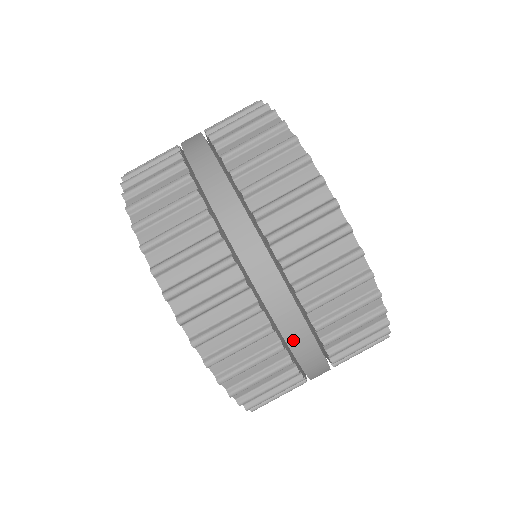
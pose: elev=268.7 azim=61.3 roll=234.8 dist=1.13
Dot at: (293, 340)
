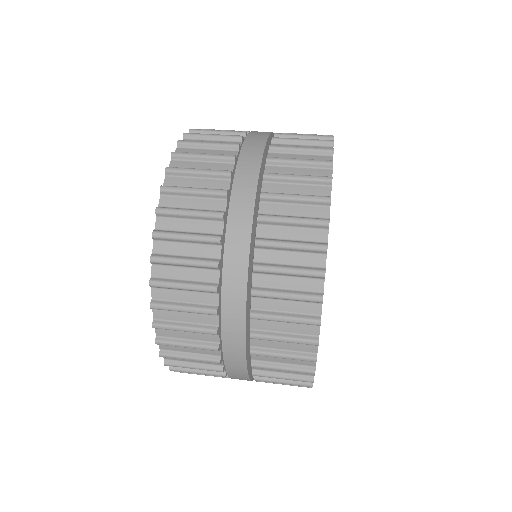
Dot at: (249, 143)
